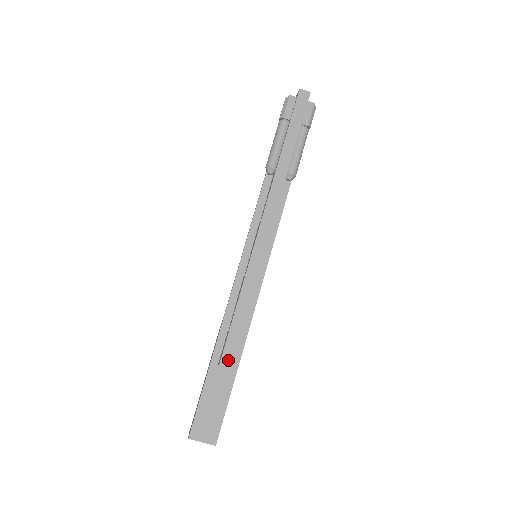
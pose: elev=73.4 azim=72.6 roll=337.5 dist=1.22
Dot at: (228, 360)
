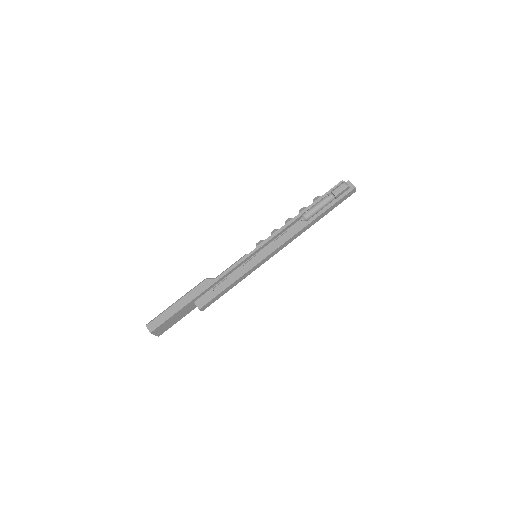
Dot at: (205, 307)
